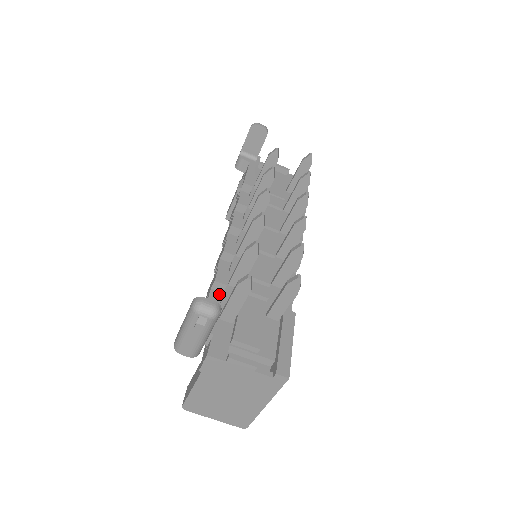
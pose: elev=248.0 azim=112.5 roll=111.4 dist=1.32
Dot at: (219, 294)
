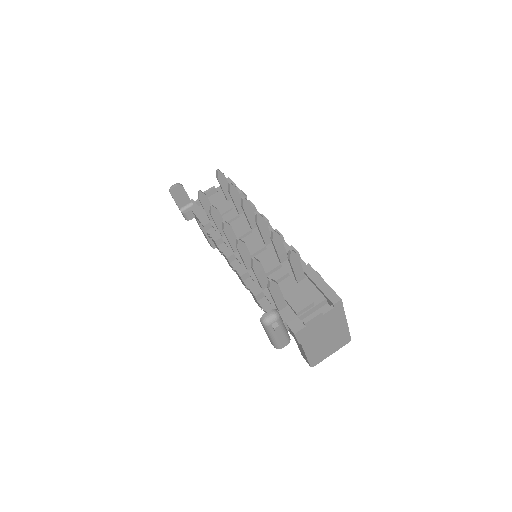
Dot at: (264, 299)
